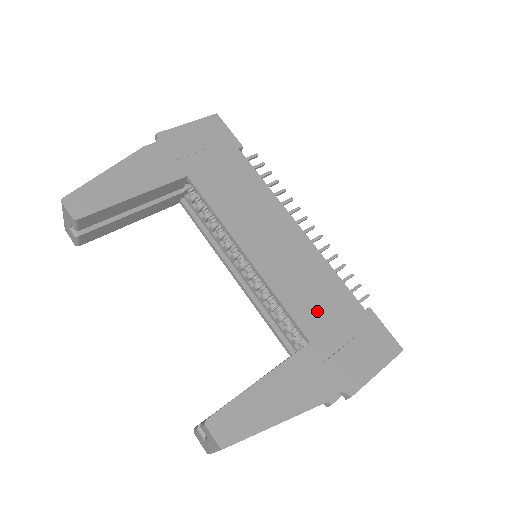
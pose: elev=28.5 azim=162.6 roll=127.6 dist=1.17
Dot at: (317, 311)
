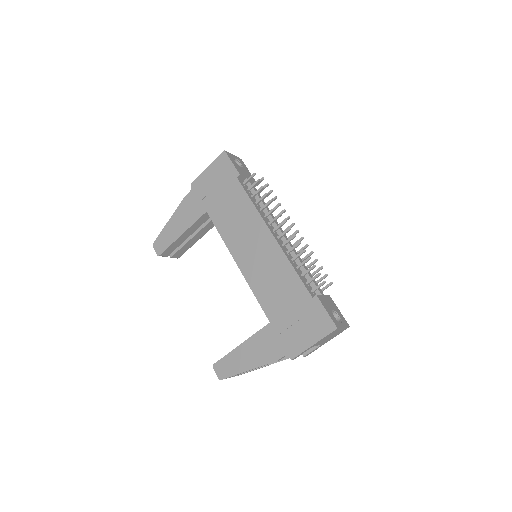
Dot at: (277, 300)
